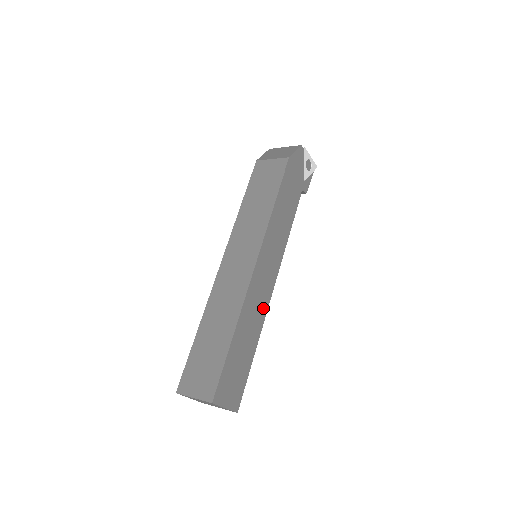
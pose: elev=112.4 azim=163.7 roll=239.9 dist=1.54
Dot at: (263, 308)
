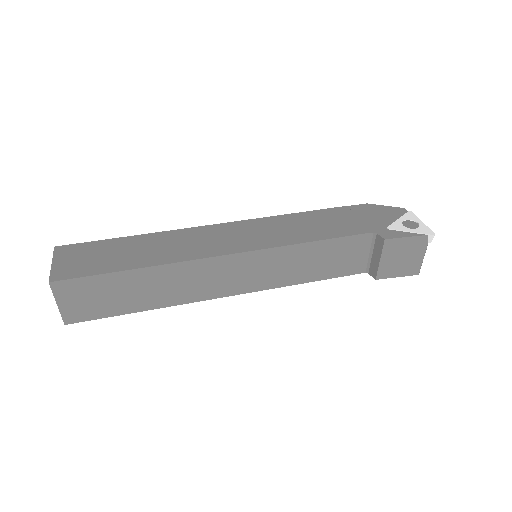
Dot at: (192, 254)
